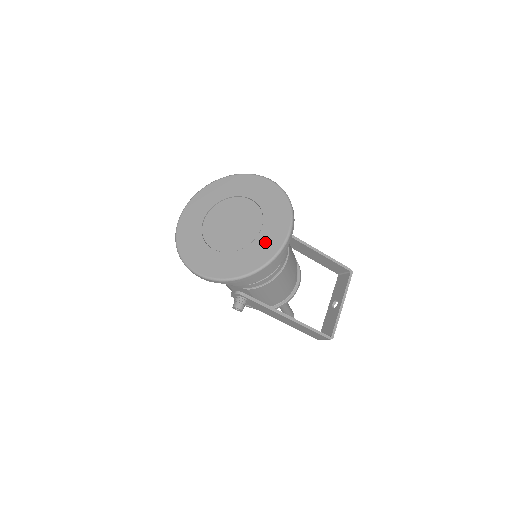
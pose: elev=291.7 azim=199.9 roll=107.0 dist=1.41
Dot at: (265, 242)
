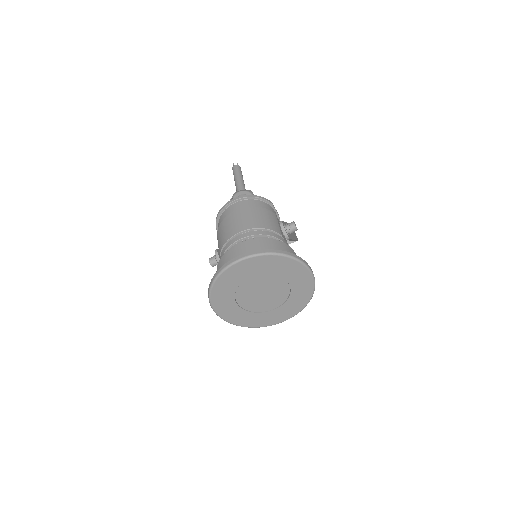
Dot at: (267, 318)
